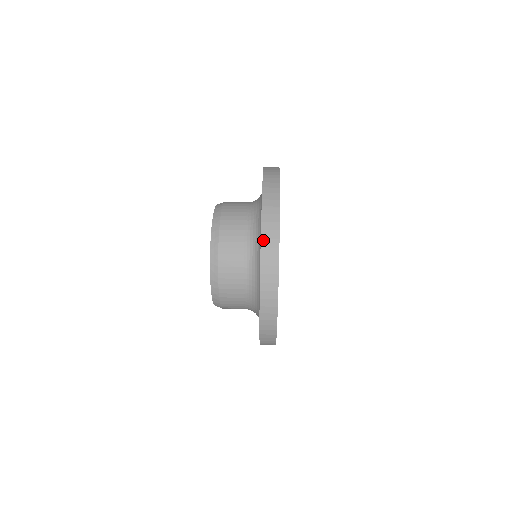
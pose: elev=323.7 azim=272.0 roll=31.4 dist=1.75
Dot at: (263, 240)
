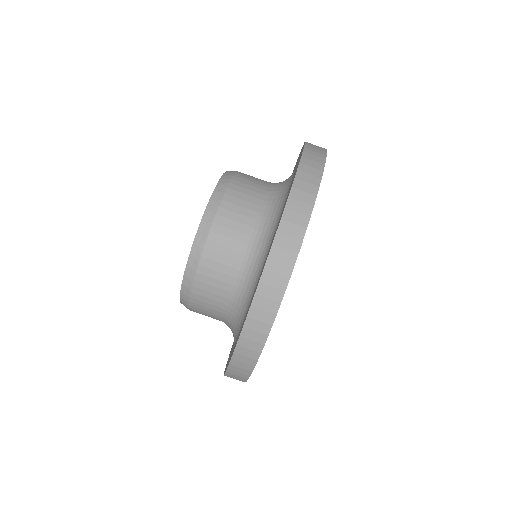
Dot at: (249, 319)
